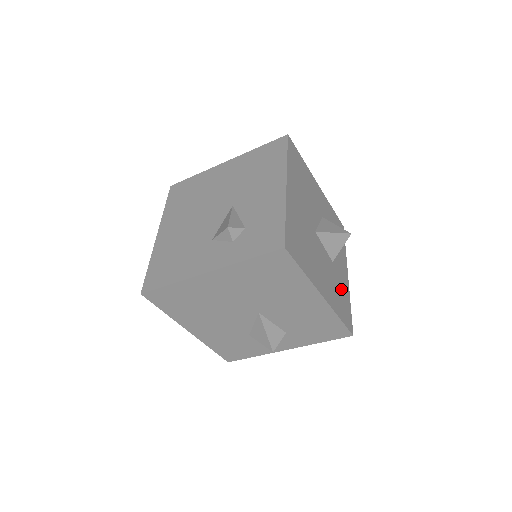
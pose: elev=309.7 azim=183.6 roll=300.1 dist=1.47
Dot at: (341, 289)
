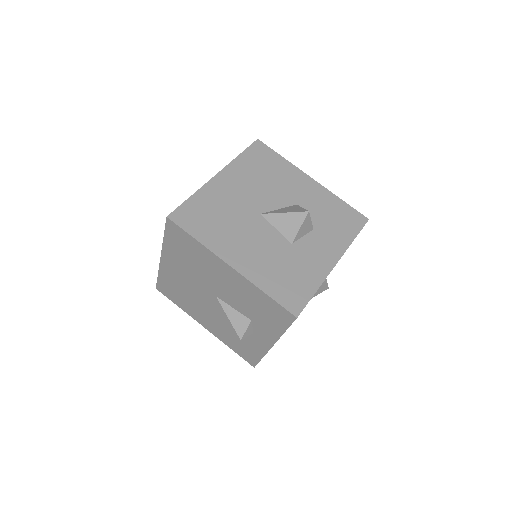
Dot at: (297, 271)
